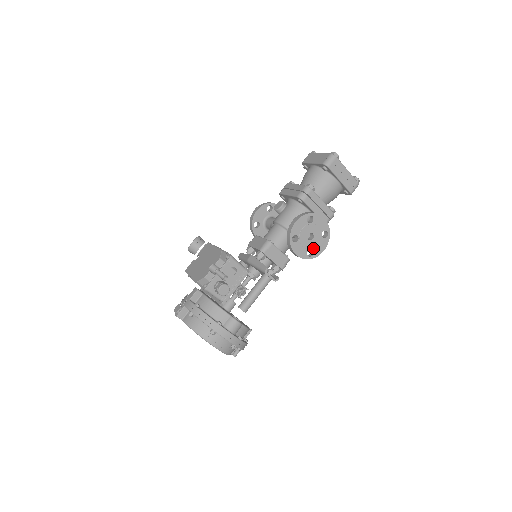
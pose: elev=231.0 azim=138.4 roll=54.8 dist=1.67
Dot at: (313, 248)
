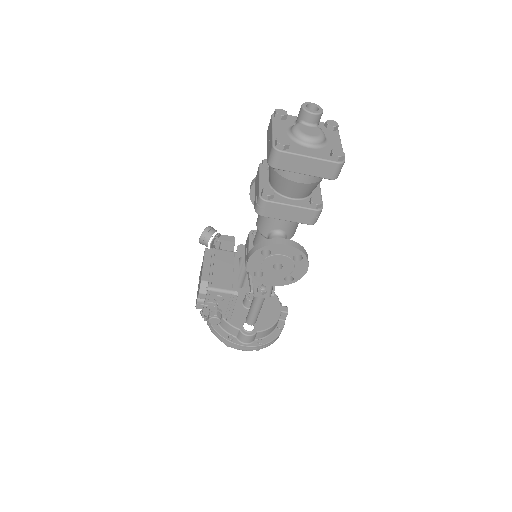
Dot at: (289, 274)
